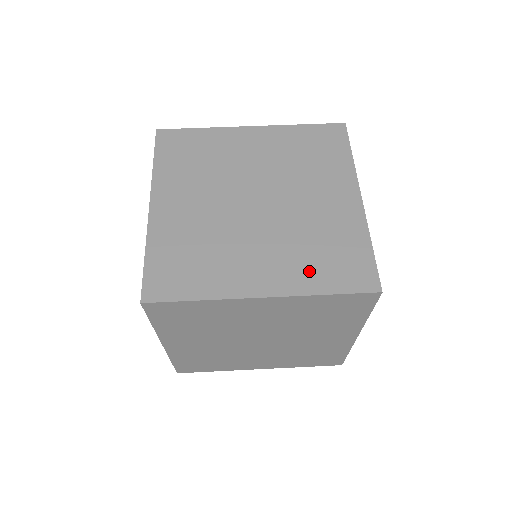
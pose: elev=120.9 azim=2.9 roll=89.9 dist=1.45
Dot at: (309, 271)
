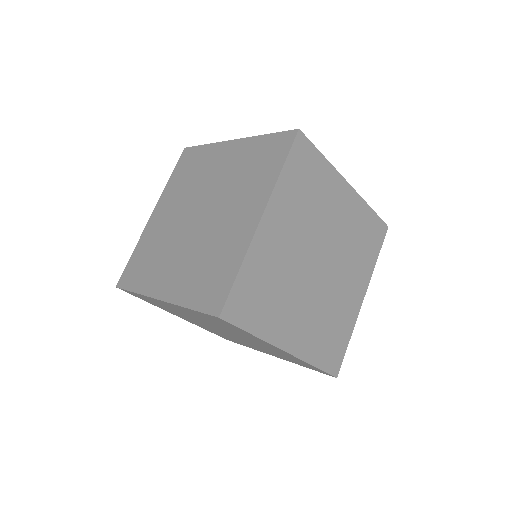
Dot at: occluded
